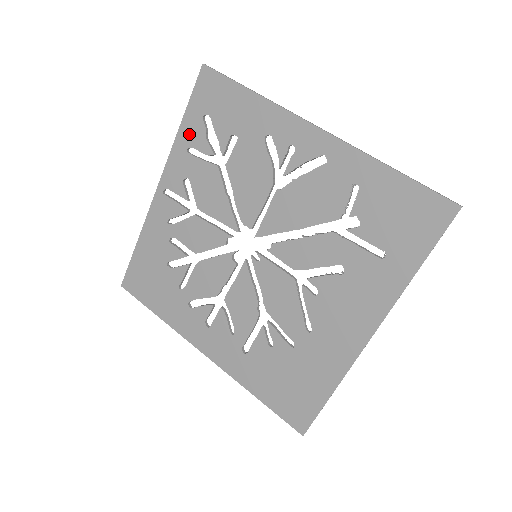
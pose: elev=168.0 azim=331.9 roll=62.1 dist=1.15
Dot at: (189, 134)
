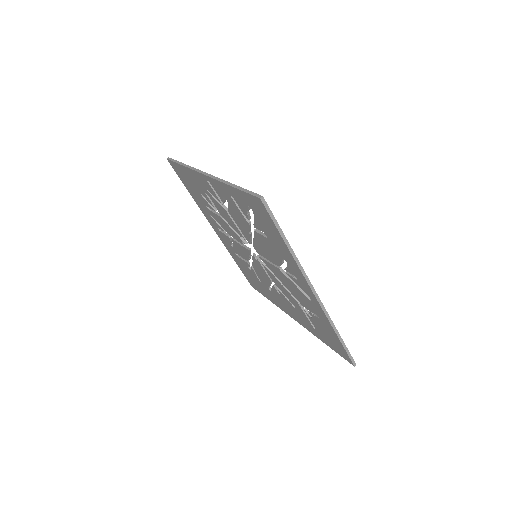
Dot at: (235, 196)
